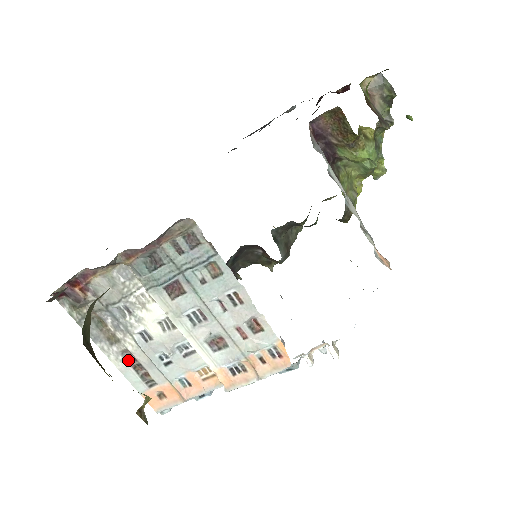
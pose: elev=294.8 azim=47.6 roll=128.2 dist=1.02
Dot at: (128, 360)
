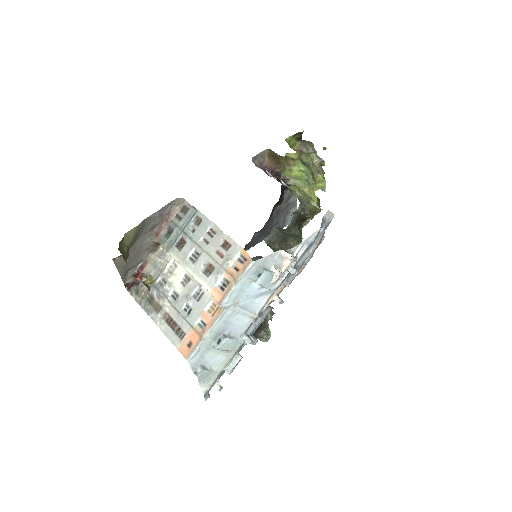
Dot at: (168, 322)
